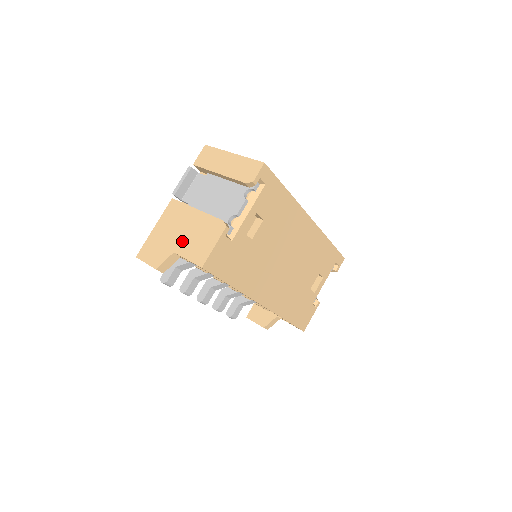
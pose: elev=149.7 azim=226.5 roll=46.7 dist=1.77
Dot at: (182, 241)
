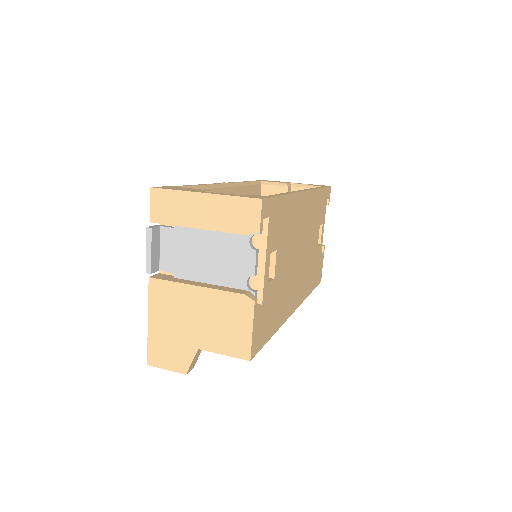
Dot at: (201, 333)
